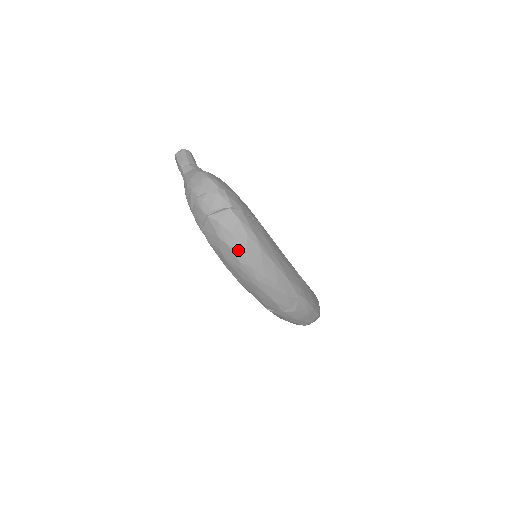
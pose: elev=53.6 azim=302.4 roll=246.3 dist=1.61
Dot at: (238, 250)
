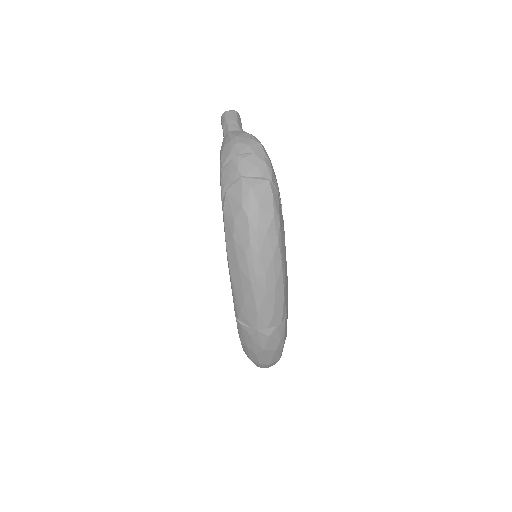
Dot at: (256, 229)
